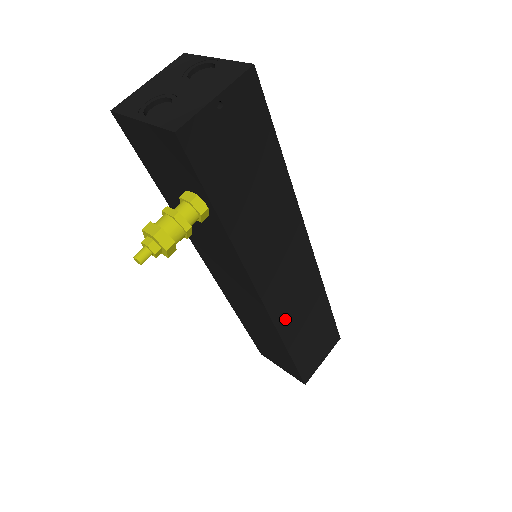
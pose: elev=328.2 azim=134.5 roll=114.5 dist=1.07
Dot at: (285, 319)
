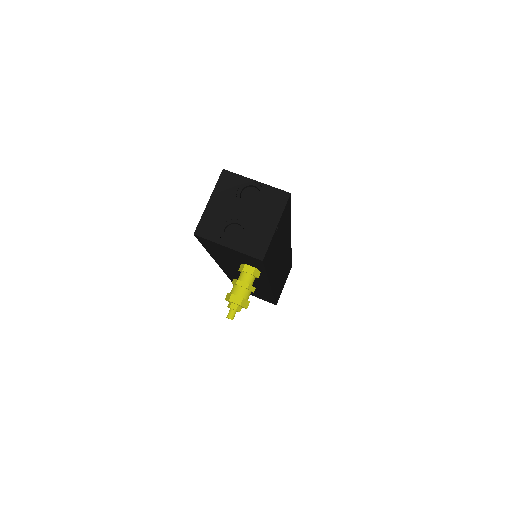
Dot at: (276, 286)
